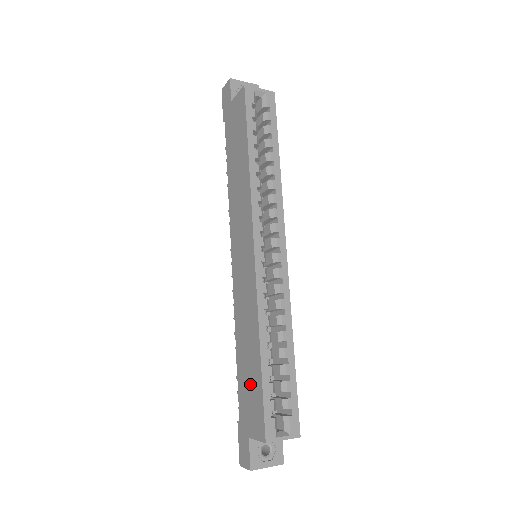
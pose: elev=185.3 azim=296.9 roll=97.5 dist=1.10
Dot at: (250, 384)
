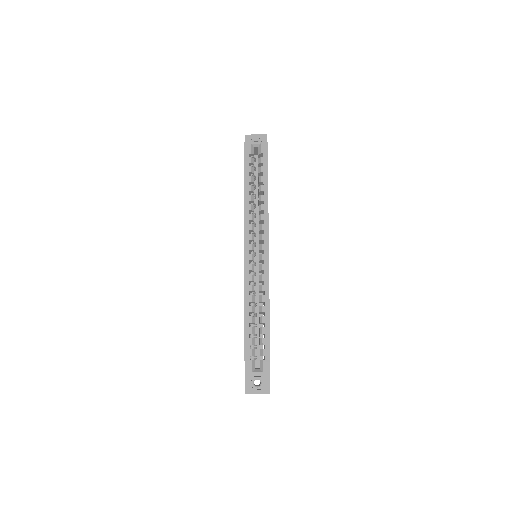
Dot at: occluded
